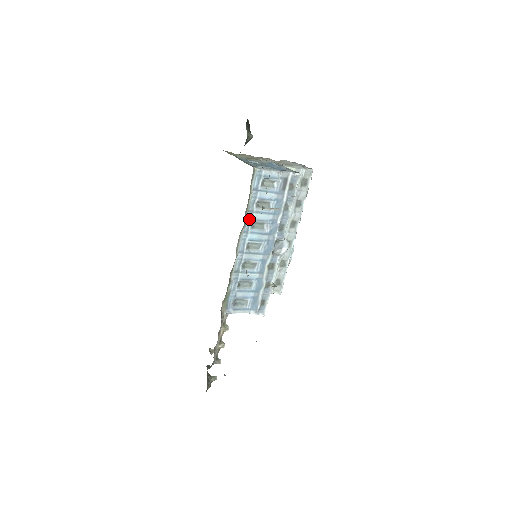
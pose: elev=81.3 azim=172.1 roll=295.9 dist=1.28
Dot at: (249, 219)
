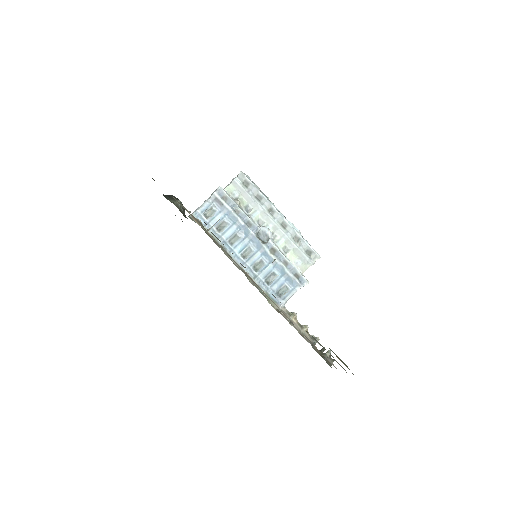
Dot at: (224, 243)
